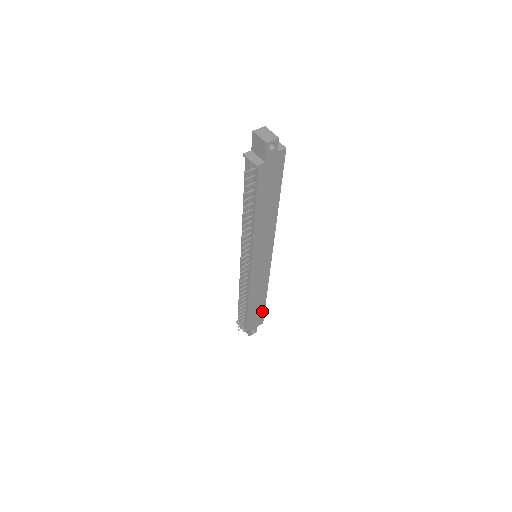
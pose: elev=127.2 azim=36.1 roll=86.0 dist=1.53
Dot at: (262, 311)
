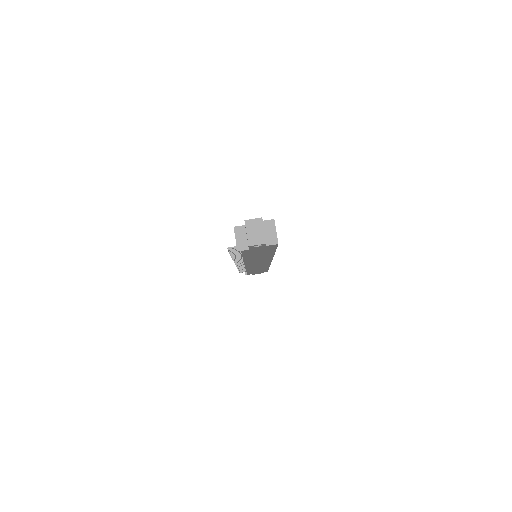
Dot at: (265, 270)
